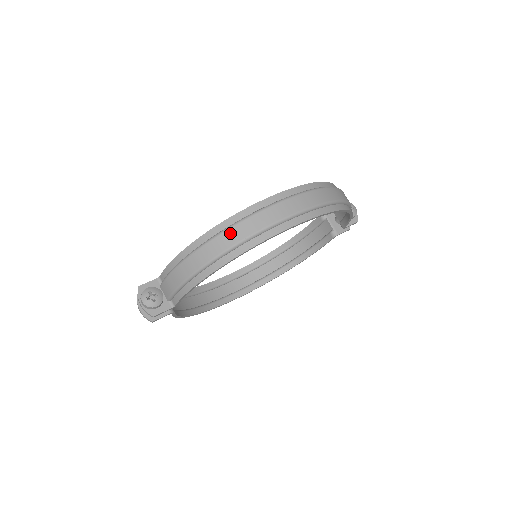
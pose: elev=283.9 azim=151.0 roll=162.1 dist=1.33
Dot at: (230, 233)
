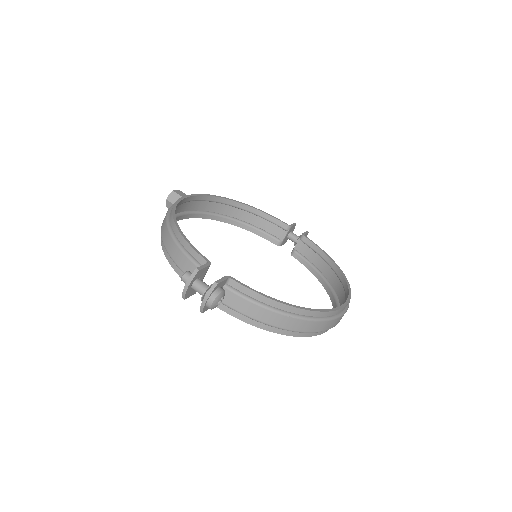
Dot at: (318, 324)
